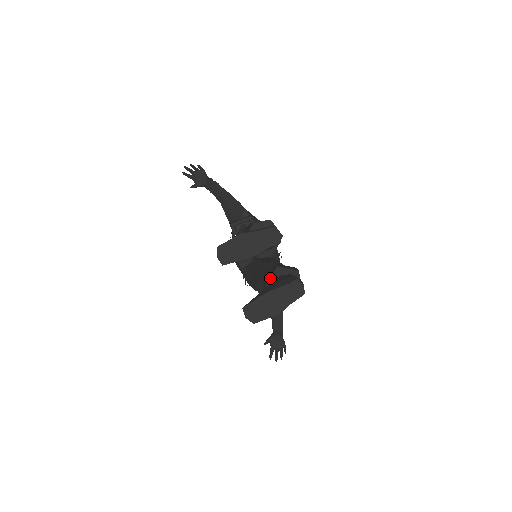
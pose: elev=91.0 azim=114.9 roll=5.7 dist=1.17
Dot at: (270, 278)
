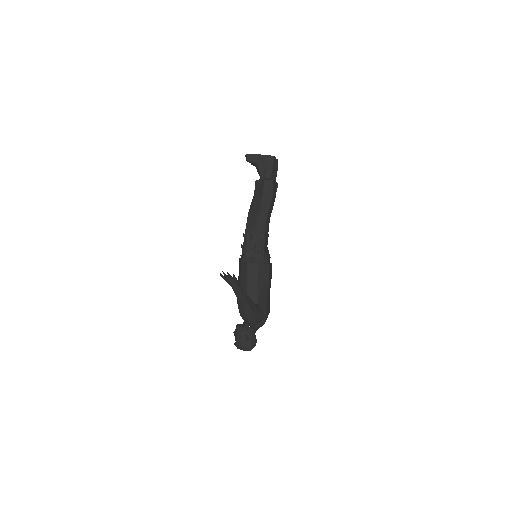
Dot at: occluded
